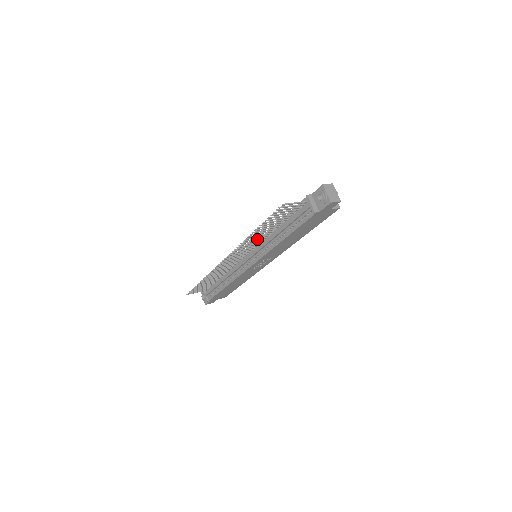
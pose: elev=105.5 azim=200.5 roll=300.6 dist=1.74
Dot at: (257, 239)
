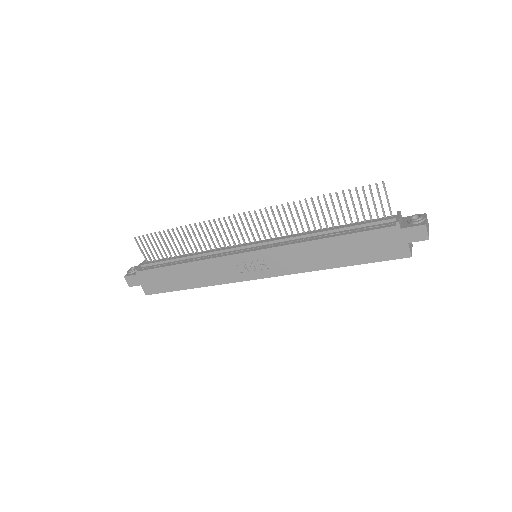
Dot at: (295, 222)
